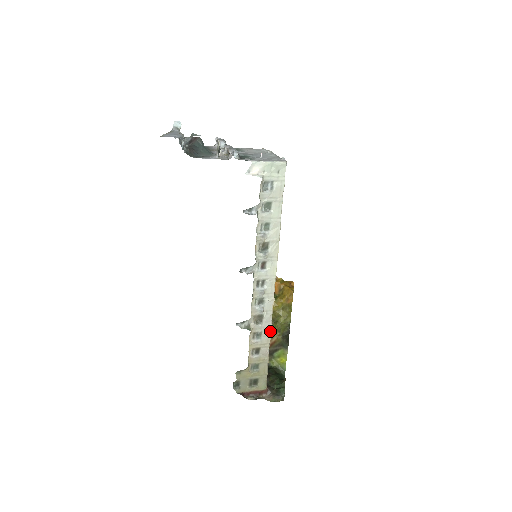
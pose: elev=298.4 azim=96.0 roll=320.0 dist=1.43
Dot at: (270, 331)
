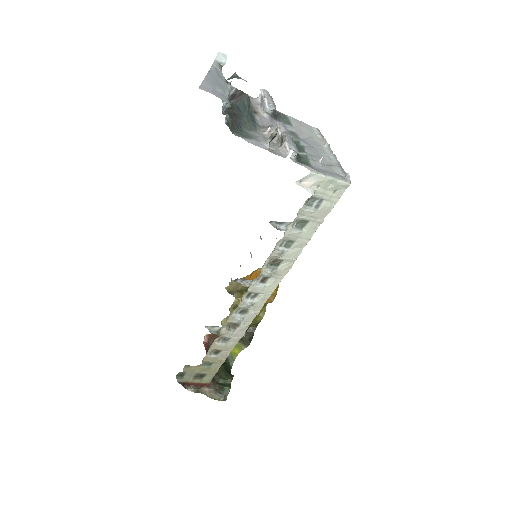
Dot at: (240, 338)
